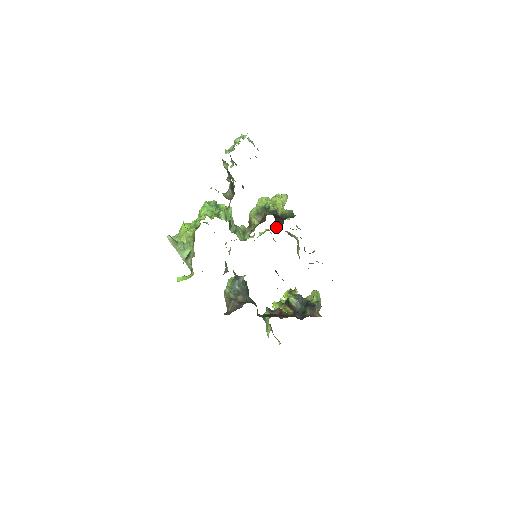
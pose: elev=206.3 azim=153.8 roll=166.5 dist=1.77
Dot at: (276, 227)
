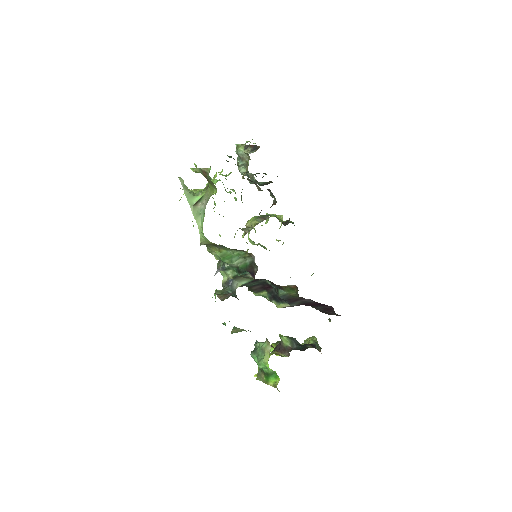
Dot at: (282, 223)
